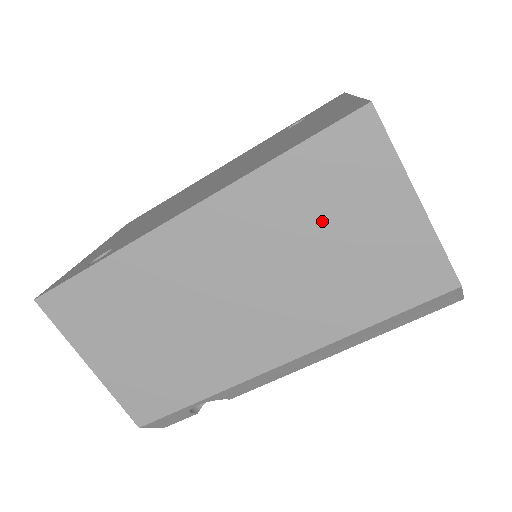
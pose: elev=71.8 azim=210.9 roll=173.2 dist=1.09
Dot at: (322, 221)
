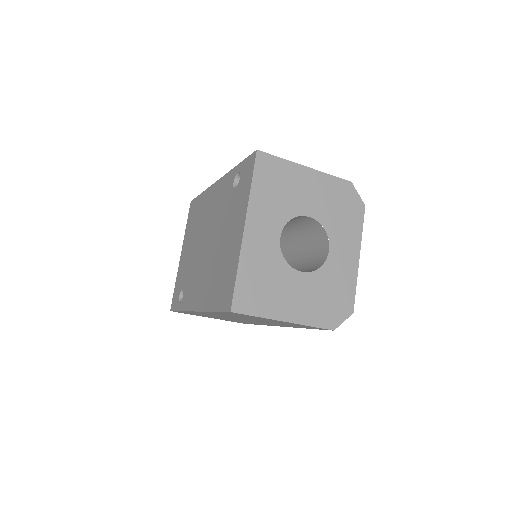
Dot at: (250, 318)
